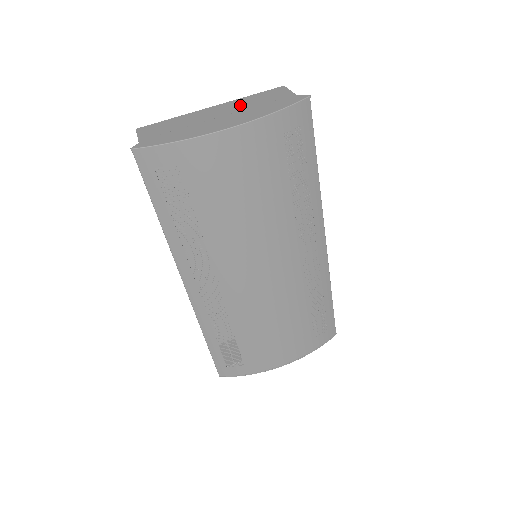
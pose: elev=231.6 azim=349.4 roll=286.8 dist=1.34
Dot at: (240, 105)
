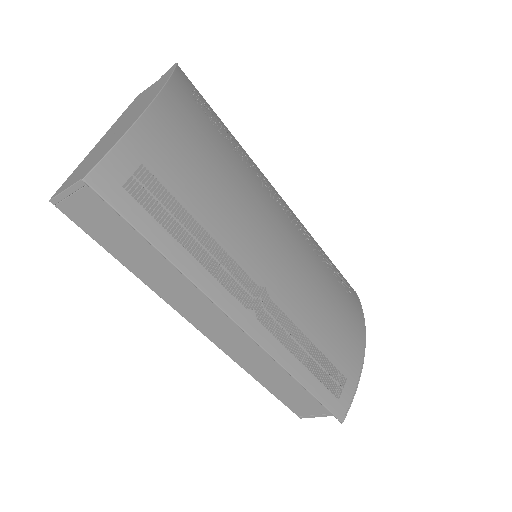
Dot at: (127, 114)
